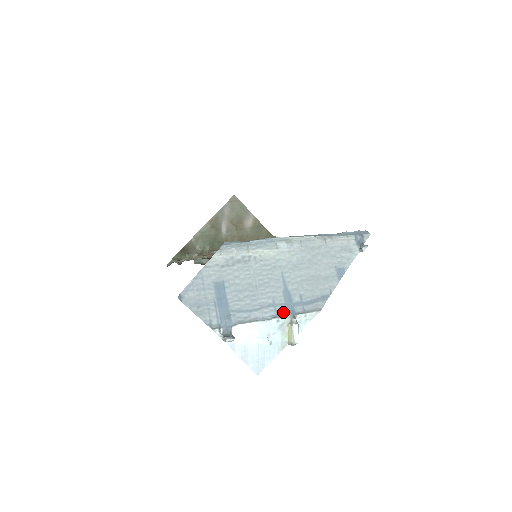
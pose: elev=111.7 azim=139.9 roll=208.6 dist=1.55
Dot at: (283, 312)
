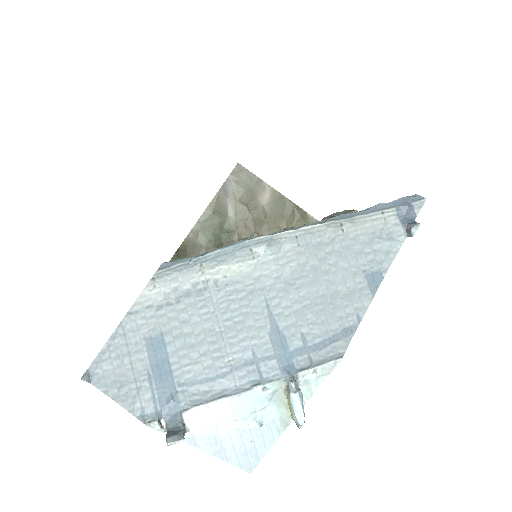
Dot at: (272, 372)
